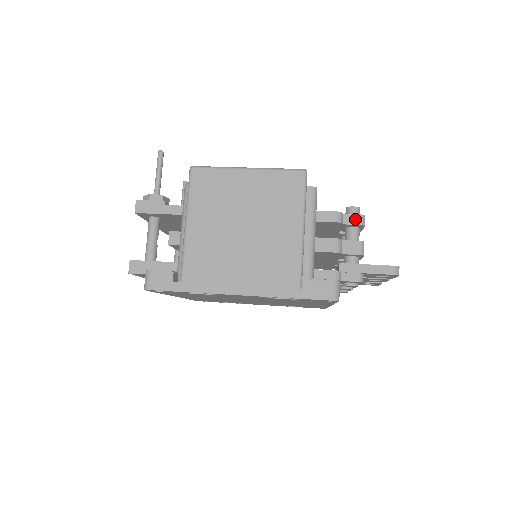
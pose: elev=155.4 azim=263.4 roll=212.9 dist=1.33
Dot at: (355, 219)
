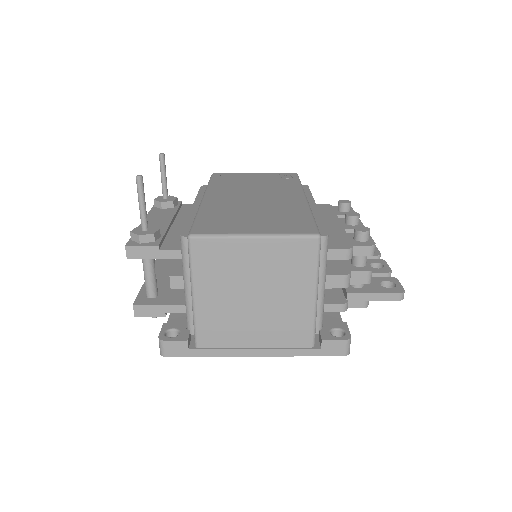
Dot at: (365, 251)
